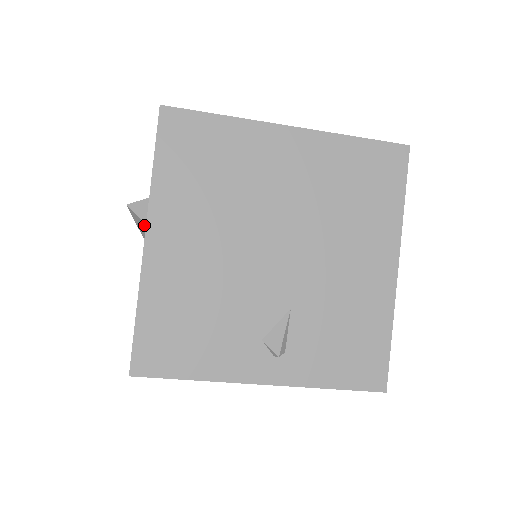
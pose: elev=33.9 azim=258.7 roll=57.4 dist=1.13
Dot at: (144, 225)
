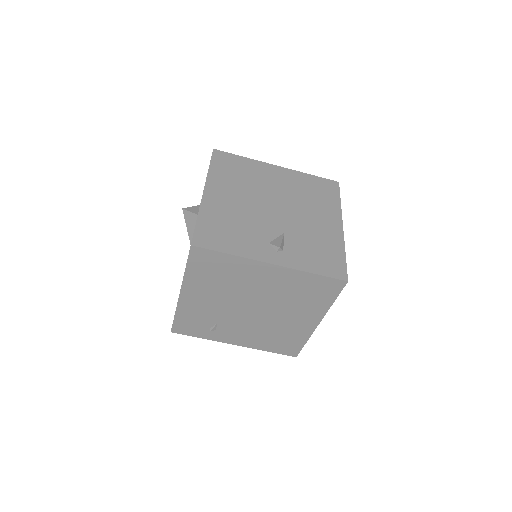
Dot at: (193, 216)
